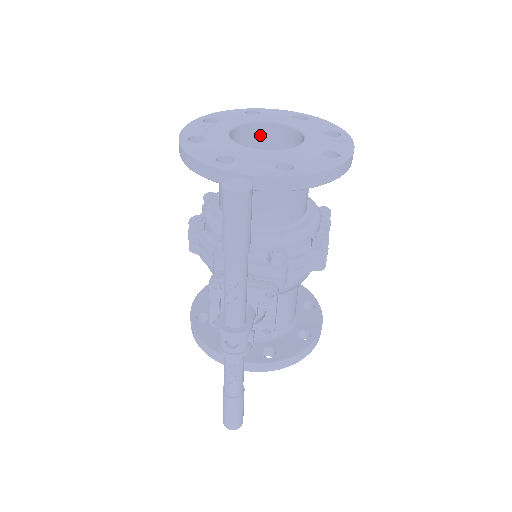
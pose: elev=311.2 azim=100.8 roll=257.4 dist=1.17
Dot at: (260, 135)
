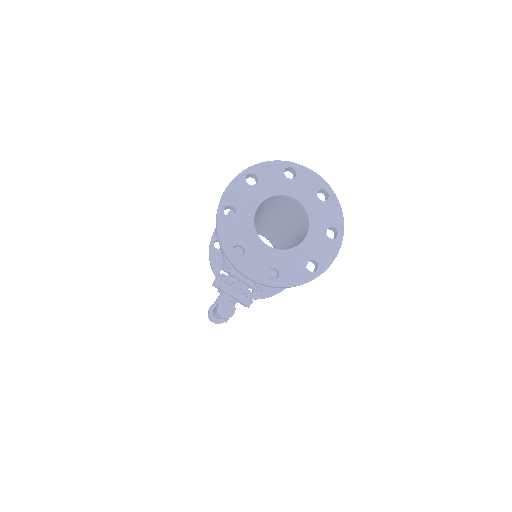
Dot at: (286, 199)
